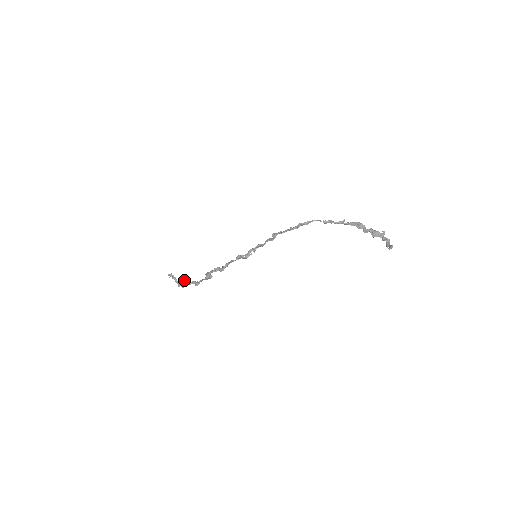
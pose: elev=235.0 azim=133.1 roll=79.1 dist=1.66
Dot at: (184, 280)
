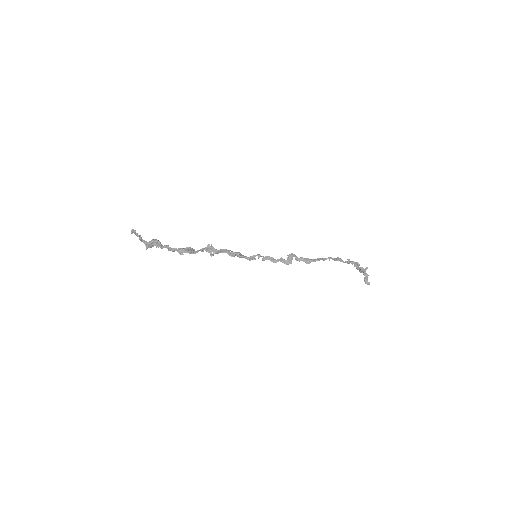
Dot at: (152, 241)
